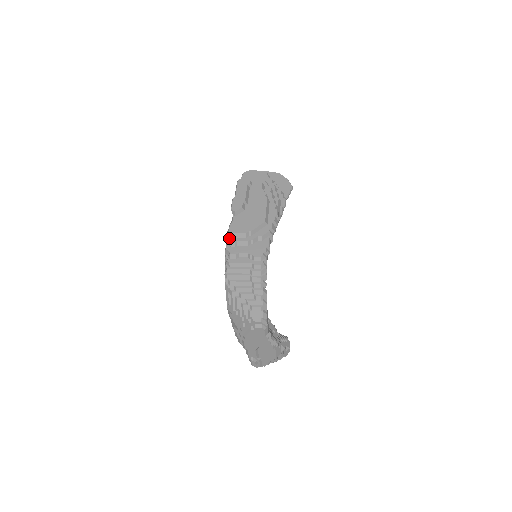
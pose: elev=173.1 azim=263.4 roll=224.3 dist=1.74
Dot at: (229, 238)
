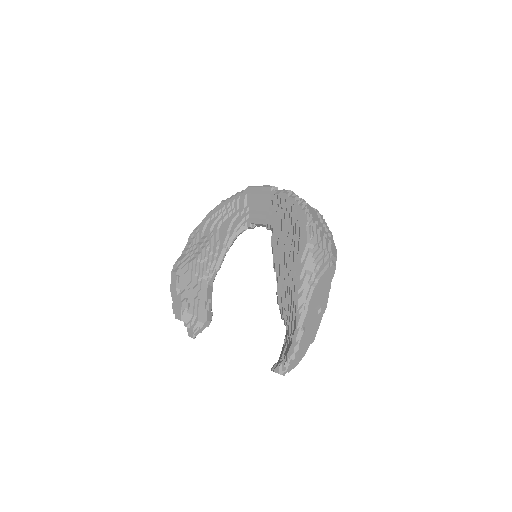
Dot at: (292, 193)
